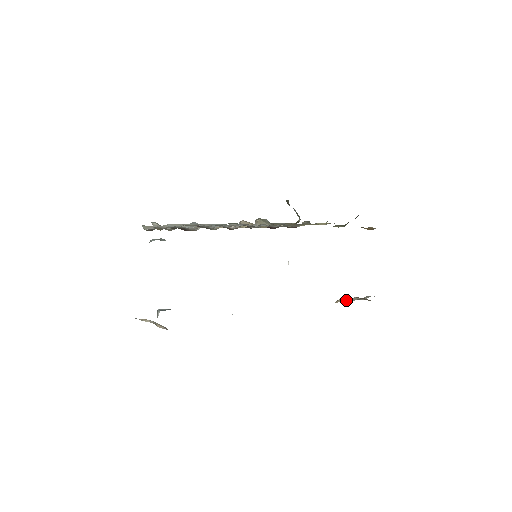
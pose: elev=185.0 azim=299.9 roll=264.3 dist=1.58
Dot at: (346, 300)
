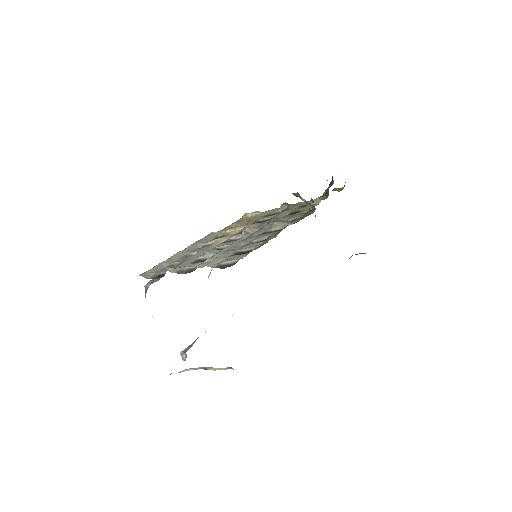
Dot at: occluded
